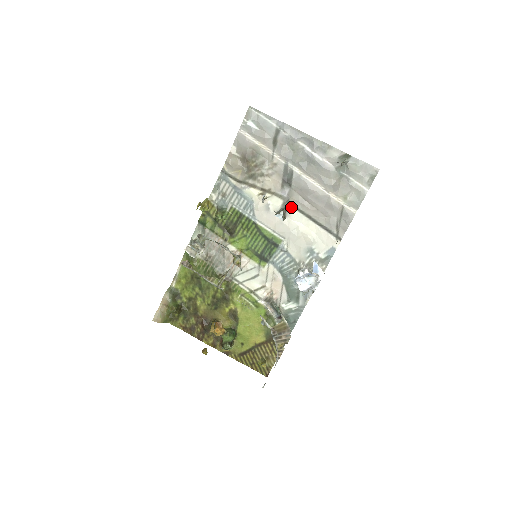
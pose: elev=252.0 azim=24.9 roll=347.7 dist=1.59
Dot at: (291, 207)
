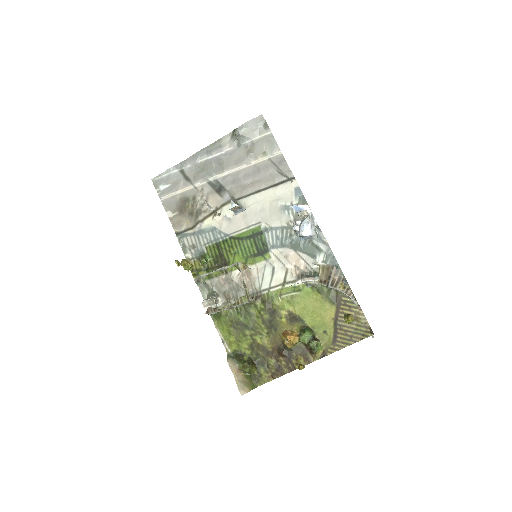
Dot at: (241, 200)
